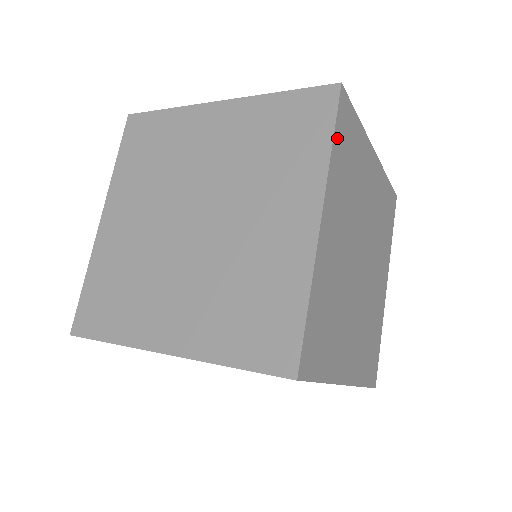
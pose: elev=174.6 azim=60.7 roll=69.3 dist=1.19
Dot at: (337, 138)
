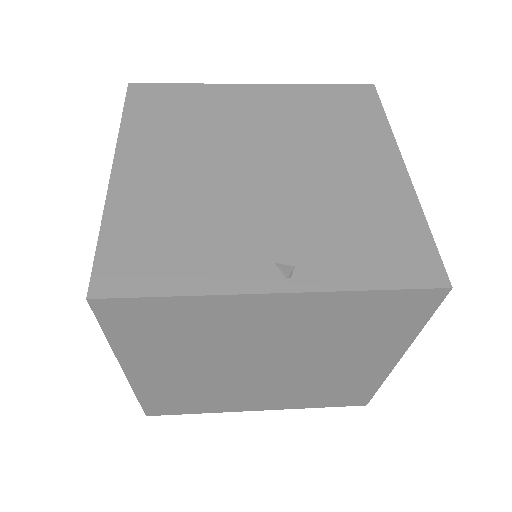
Dot at: occluded
